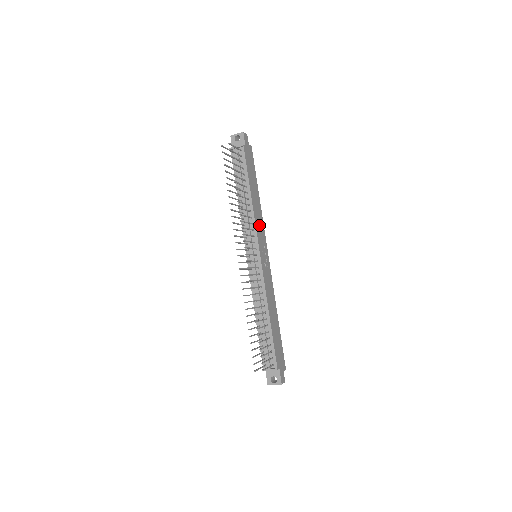
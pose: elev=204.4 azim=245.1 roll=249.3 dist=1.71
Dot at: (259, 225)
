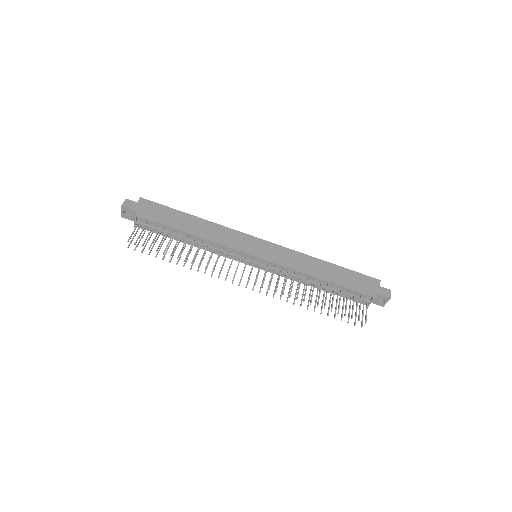
Dot at: (226, 238)
